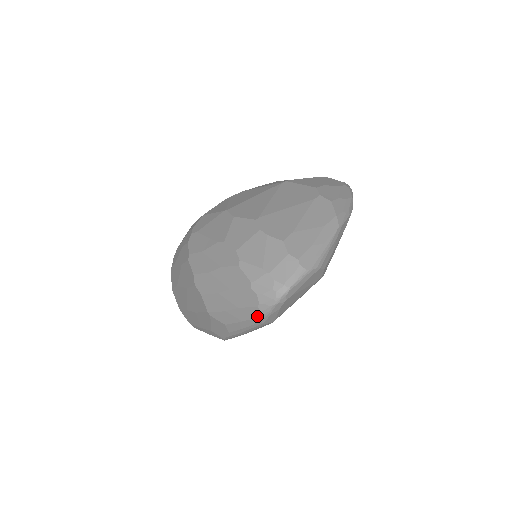
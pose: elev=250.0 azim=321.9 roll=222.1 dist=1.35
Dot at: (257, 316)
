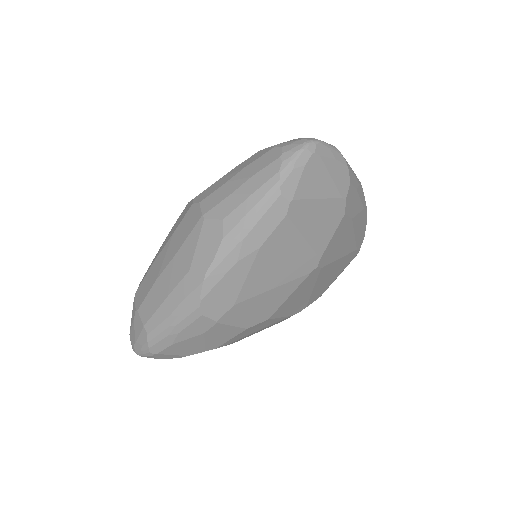
Dot at: (276, 171)
